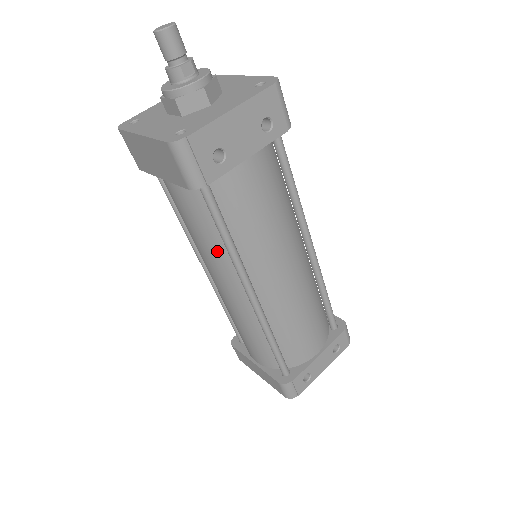
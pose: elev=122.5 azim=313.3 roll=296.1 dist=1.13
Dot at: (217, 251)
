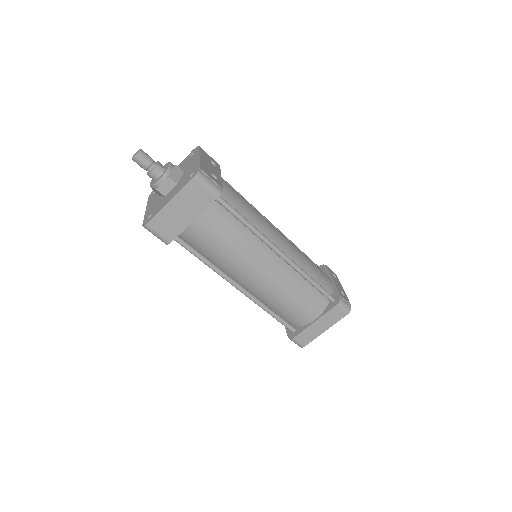
Dot at: (246, 242)
